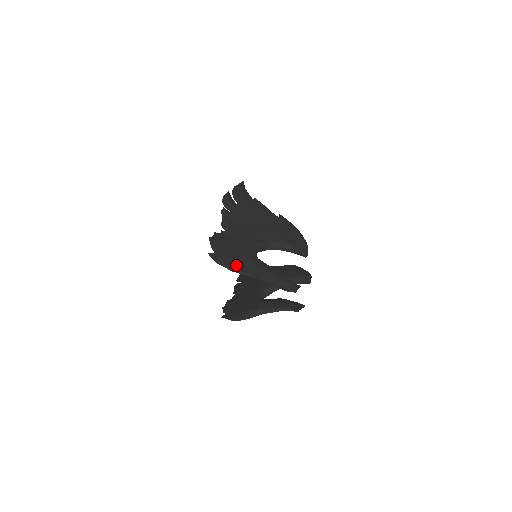
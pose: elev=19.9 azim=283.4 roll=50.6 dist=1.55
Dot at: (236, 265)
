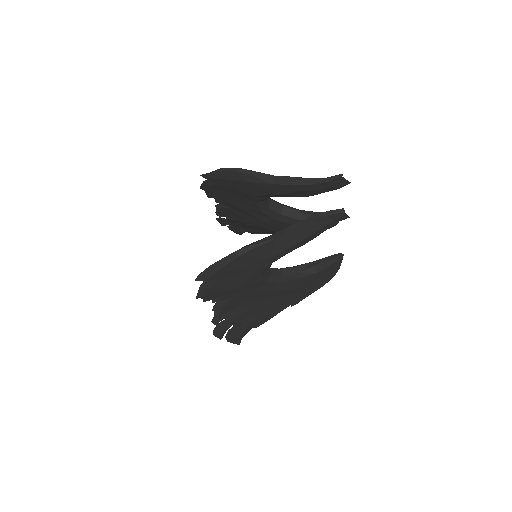
Dot at: occluded
